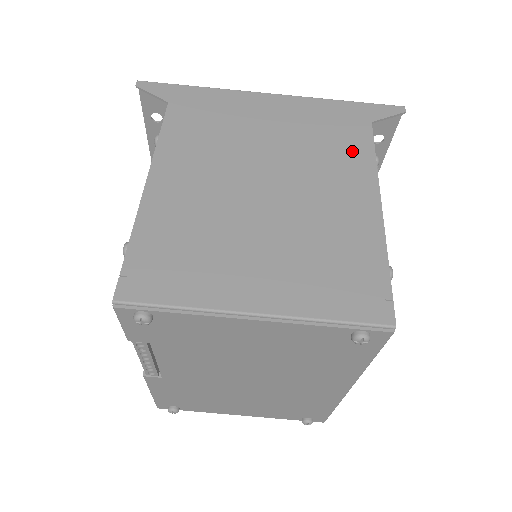
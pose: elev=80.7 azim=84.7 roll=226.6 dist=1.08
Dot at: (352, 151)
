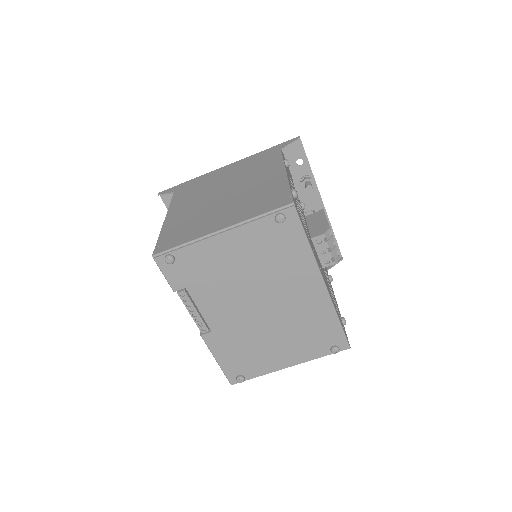
Dot at: (270, 163)
